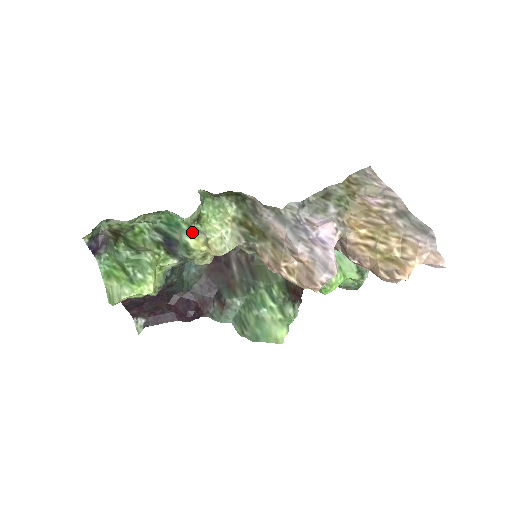
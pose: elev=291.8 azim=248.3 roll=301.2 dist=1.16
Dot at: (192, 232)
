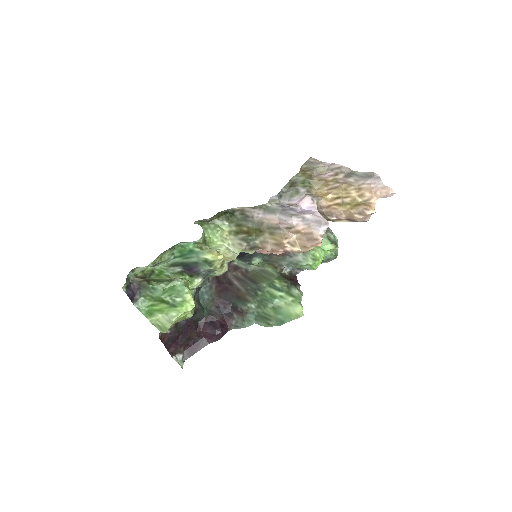
Dot at: (205, 251)
